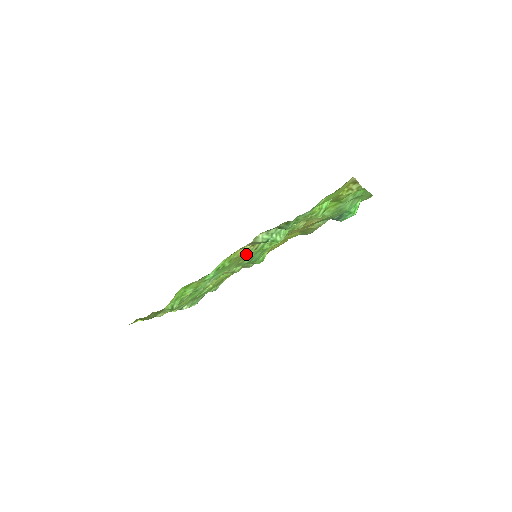
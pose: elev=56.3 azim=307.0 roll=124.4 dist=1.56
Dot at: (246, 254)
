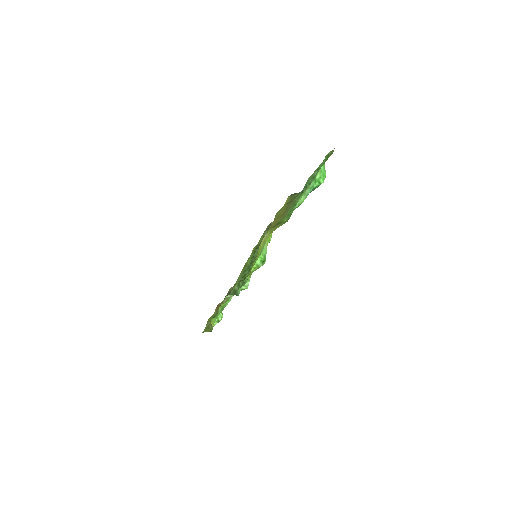
Dot at: occluded
